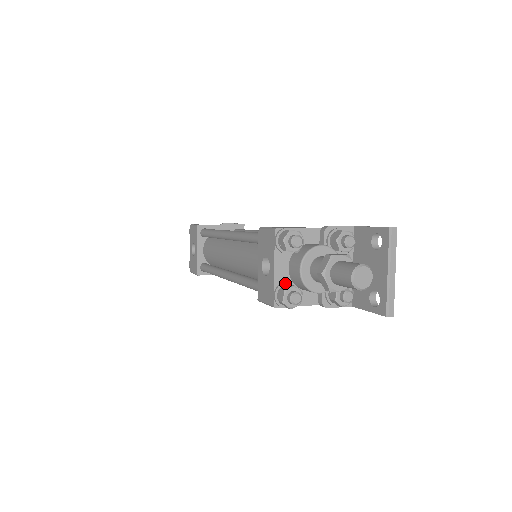
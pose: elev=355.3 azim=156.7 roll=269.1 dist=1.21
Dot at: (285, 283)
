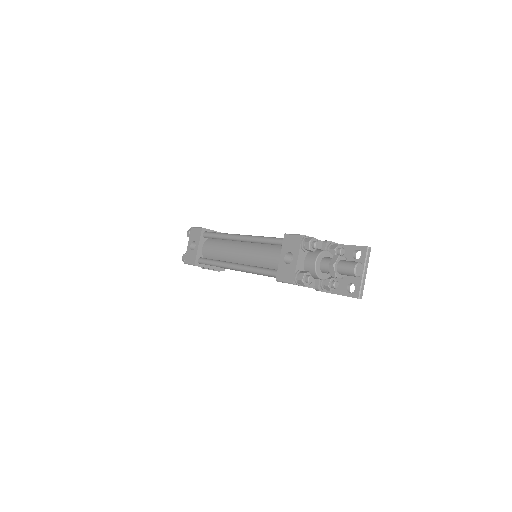
Dot at: (302, 270)
